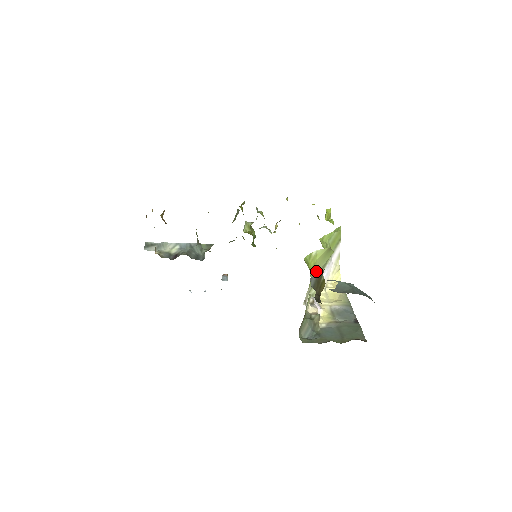
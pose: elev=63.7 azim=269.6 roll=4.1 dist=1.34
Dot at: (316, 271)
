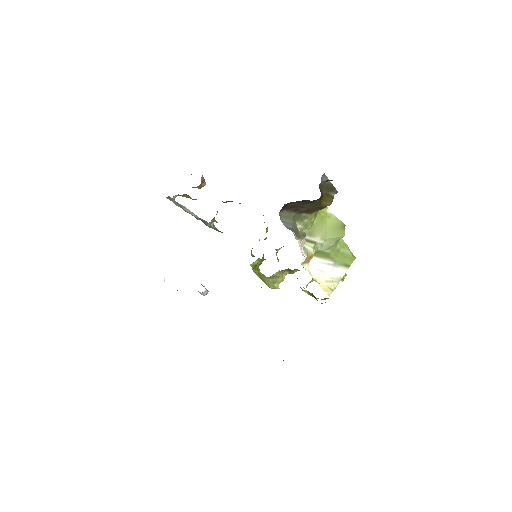
Dot at: (320, 232)
